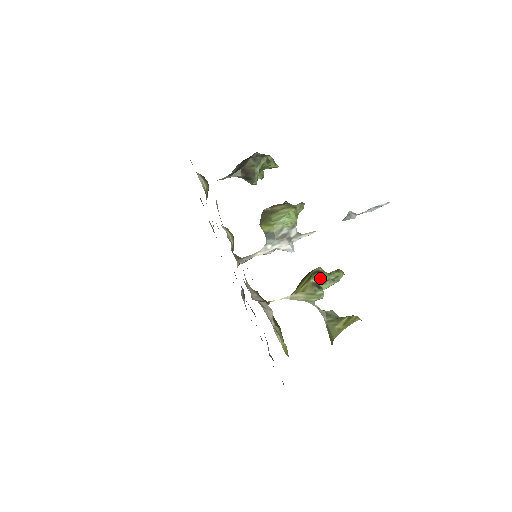
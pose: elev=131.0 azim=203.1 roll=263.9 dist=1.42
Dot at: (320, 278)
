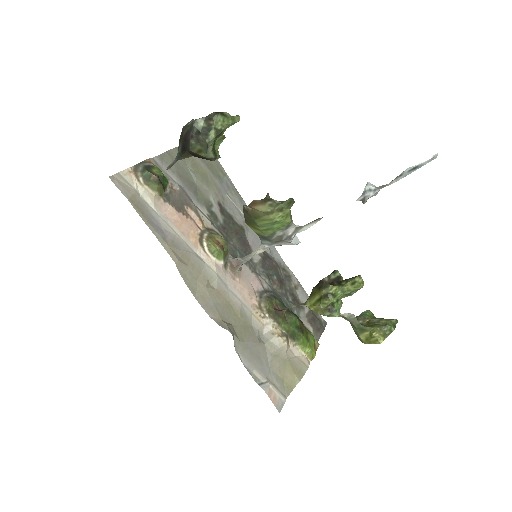
Dot at: occluded
